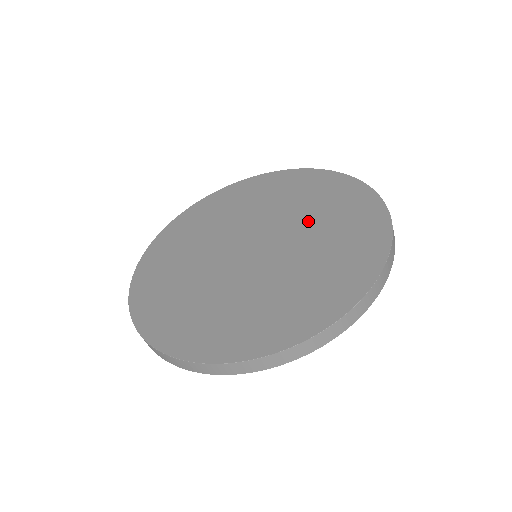
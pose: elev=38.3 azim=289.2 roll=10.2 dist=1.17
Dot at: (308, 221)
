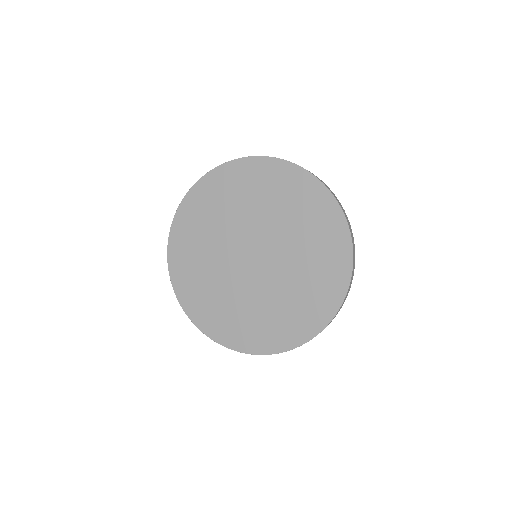
Dot at: (285, 226)
